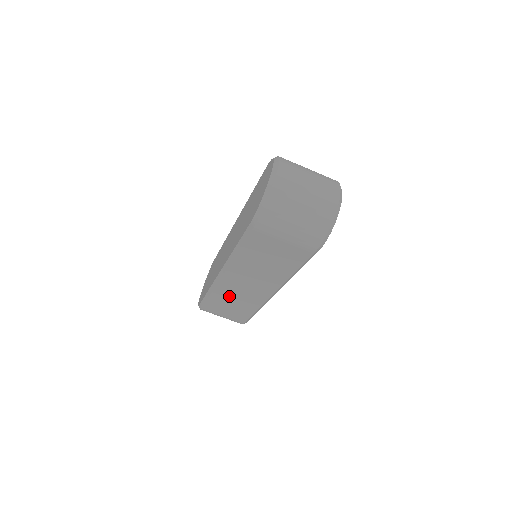
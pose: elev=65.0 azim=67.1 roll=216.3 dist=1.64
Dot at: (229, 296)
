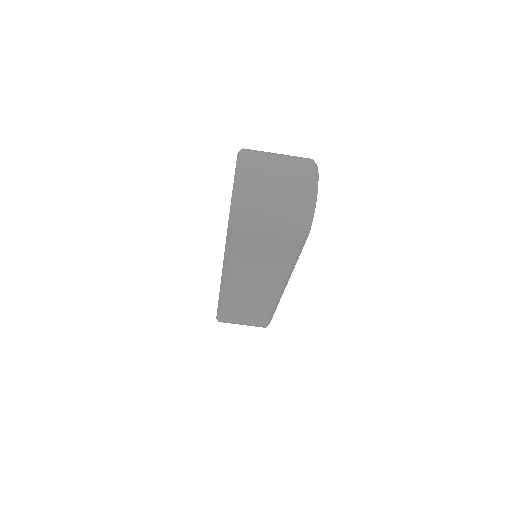
Dot at: (240, 303)
